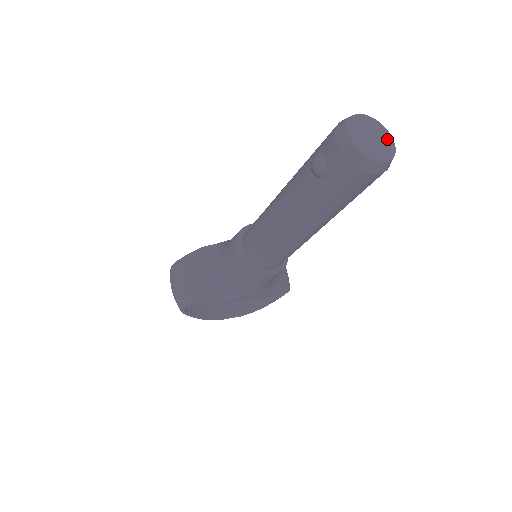
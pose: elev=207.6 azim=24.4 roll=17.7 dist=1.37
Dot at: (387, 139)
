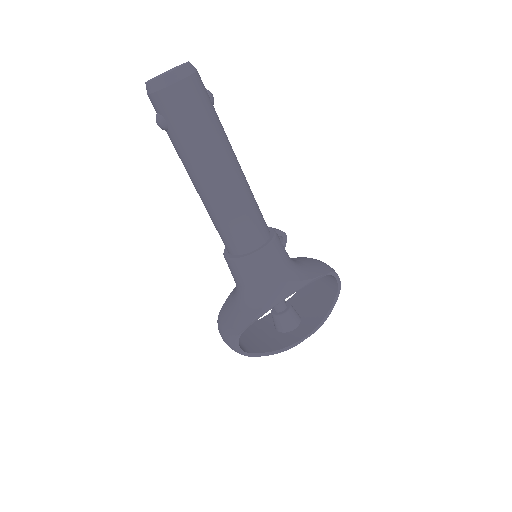
Dot at: occluded
